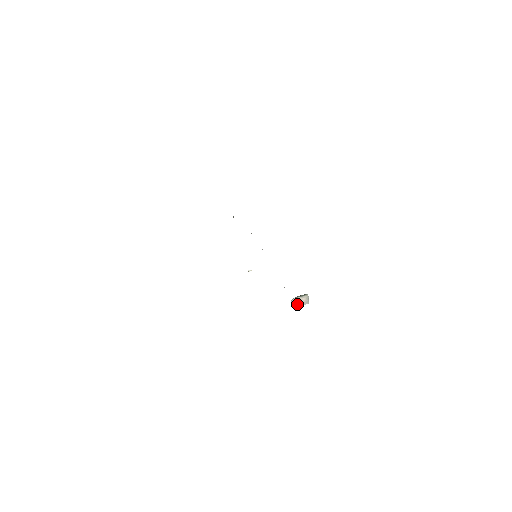
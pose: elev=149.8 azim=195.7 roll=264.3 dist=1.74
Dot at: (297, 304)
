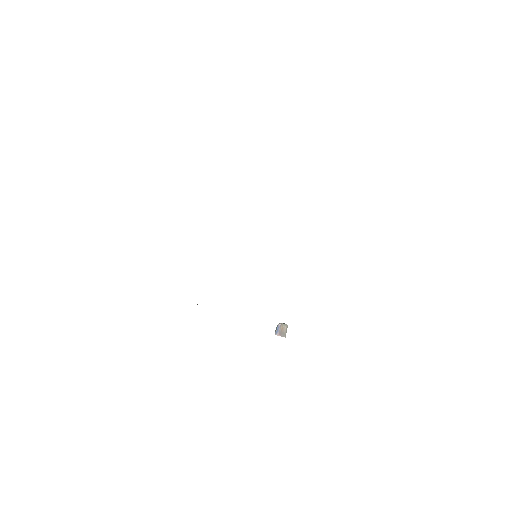
Dot at: (280, 332)
